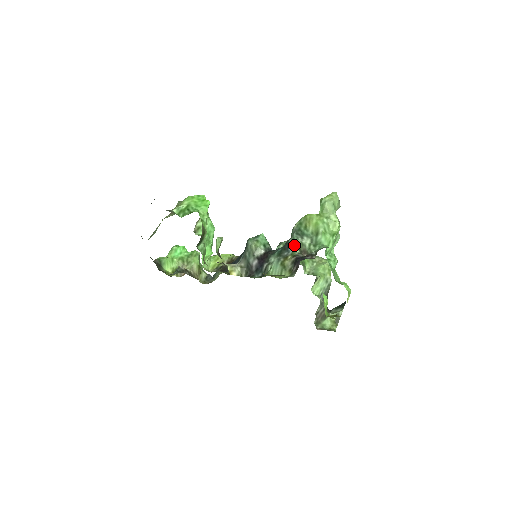
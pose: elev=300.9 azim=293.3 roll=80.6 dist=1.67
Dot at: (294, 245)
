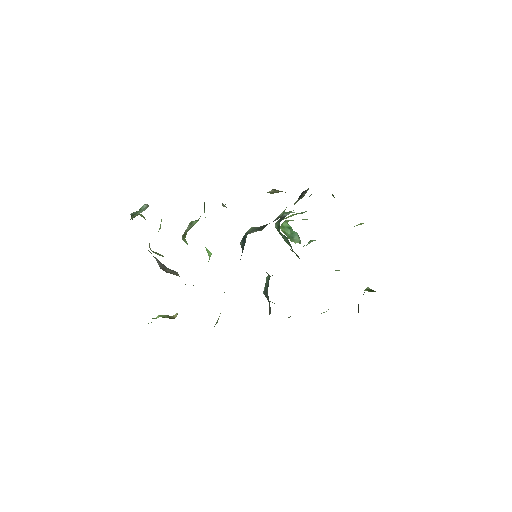
Dot at: (288, 213)
